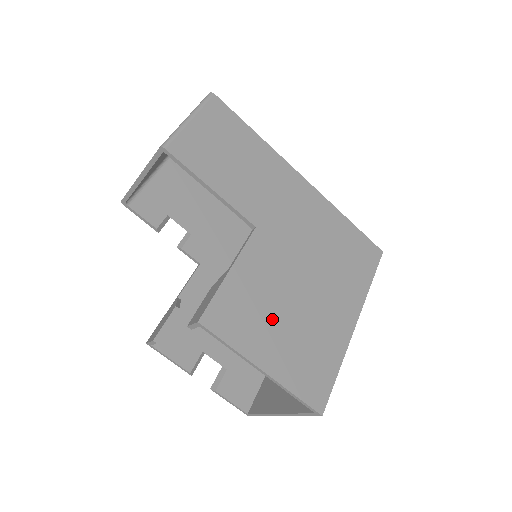
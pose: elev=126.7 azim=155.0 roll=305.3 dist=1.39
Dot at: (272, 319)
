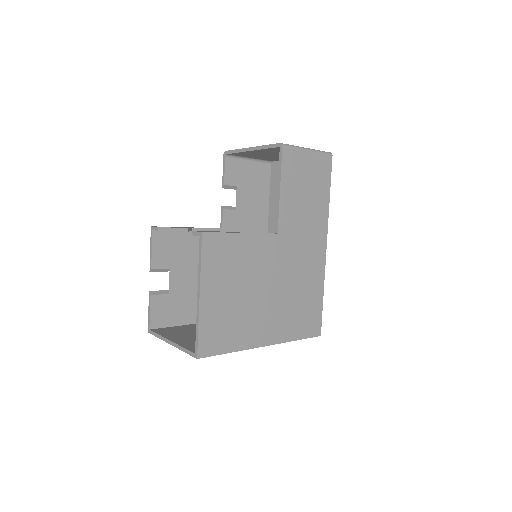
Dot at: (233, 281)
